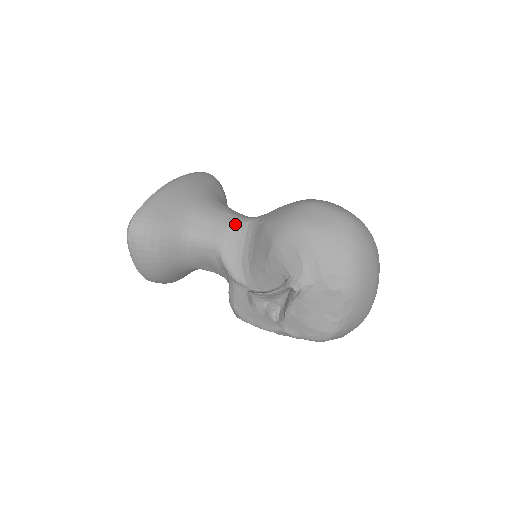
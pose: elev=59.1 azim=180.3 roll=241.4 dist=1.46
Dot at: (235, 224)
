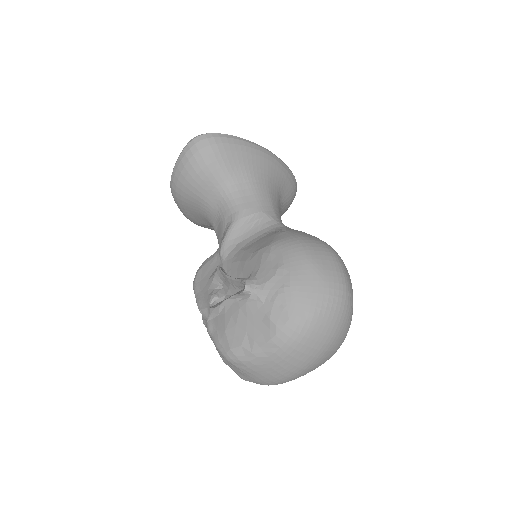
Dot at: (267, 215)
